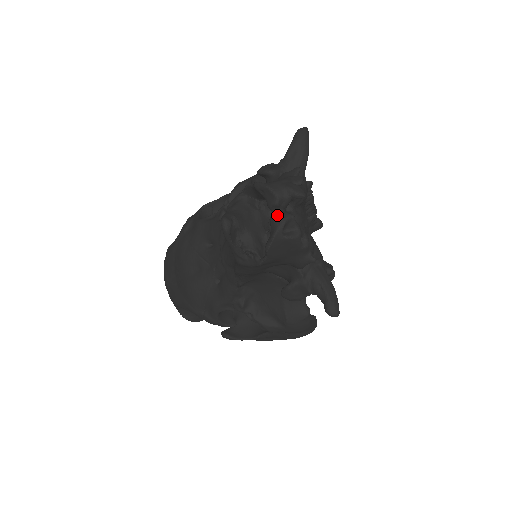
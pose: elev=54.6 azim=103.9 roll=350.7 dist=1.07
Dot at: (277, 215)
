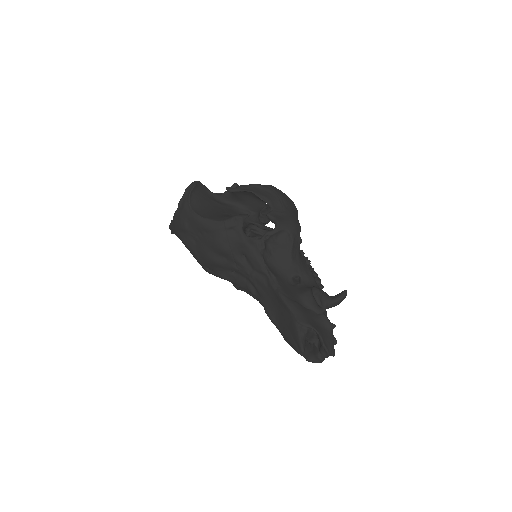
Dot at: (322, 359)
